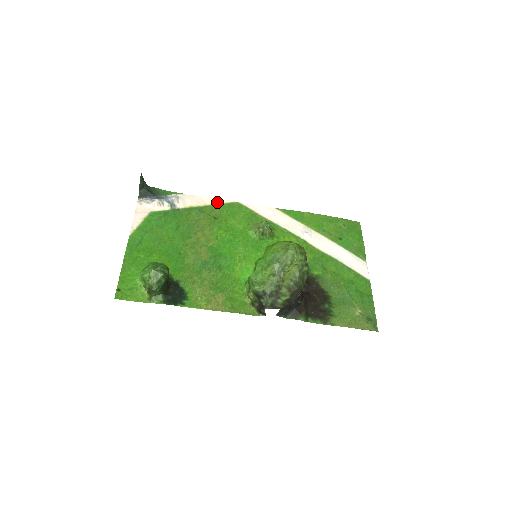
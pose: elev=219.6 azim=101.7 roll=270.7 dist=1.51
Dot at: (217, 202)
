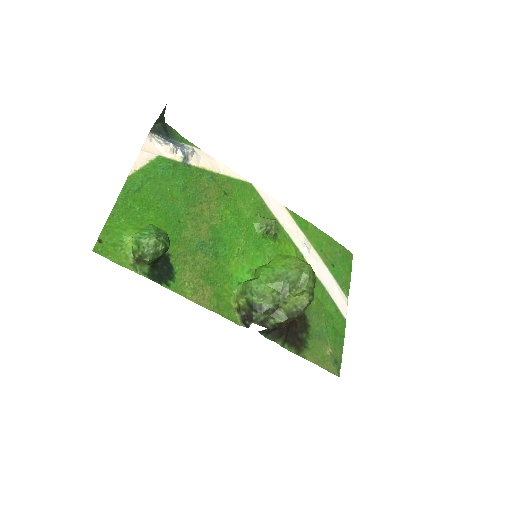
Dot at: (231, 174)
